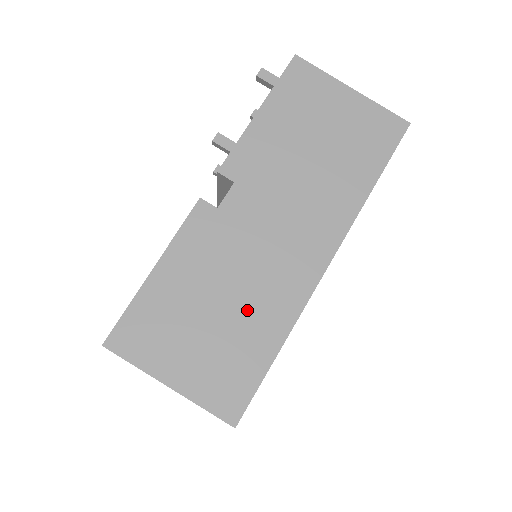
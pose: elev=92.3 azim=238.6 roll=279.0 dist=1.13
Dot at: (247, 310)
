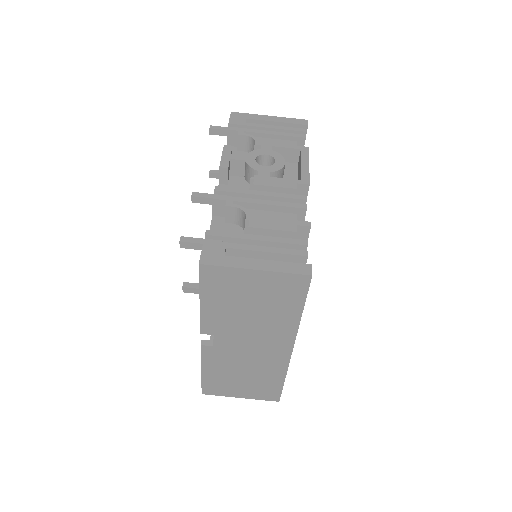
Dot at: (259, 373)
